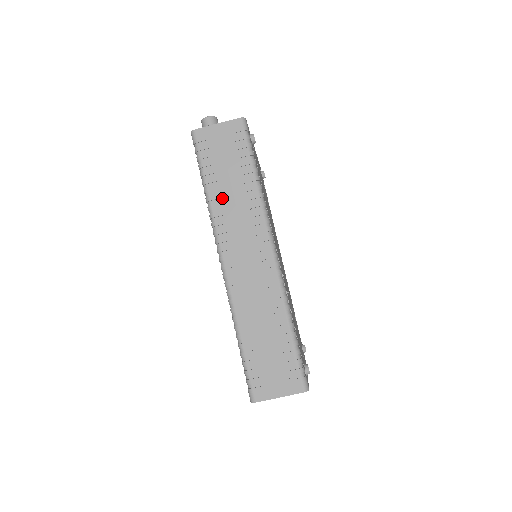
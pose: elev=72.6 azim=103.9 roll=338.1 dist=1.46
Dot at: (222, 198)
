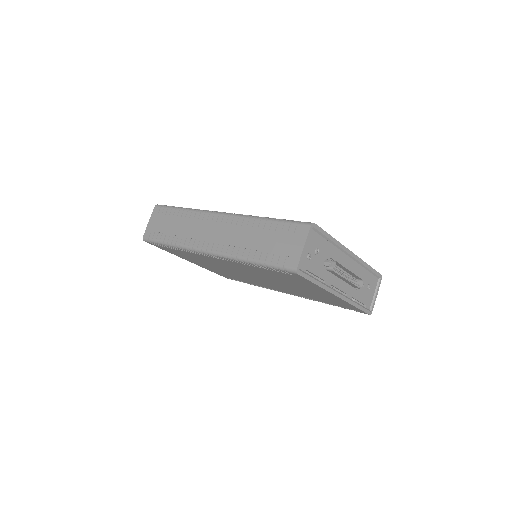
Dot at: (179, 235)
